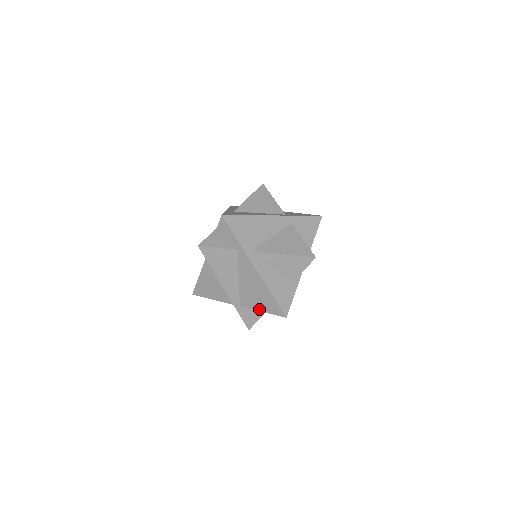
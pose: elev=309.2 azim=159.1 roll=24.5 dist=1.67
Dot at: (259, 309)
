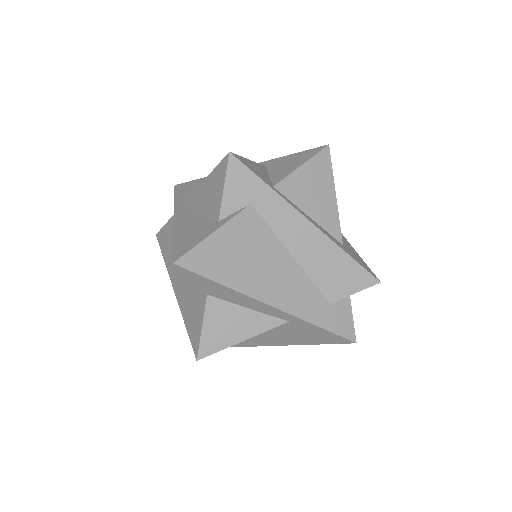
Dot at: (180, 288)
